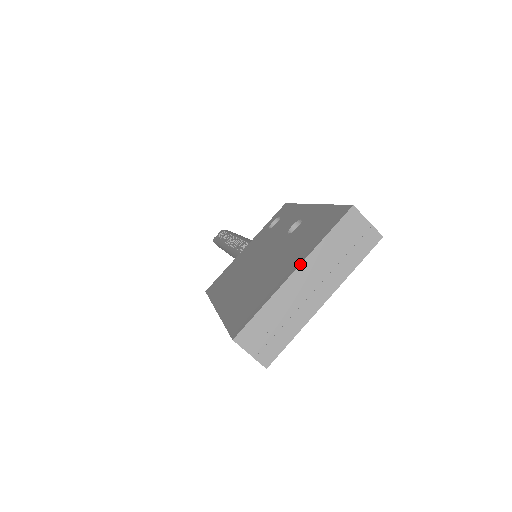
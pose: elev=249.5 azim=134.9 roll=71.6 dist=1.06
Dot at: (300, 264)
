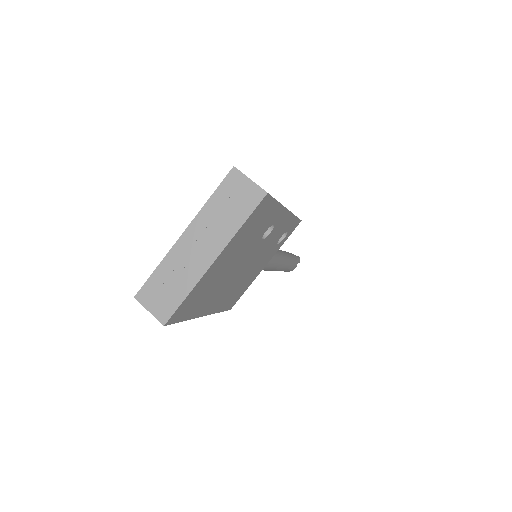
Dot at: (188, 226)
